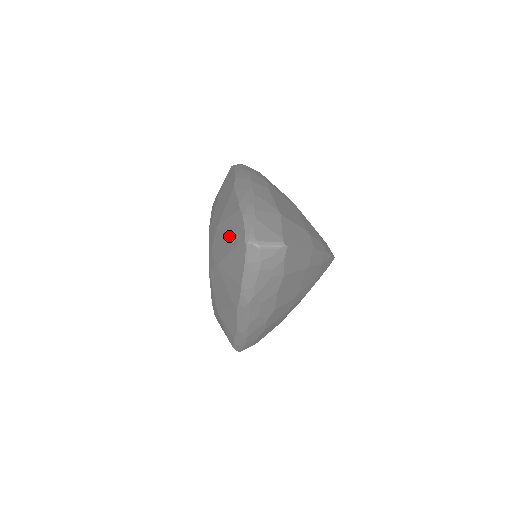
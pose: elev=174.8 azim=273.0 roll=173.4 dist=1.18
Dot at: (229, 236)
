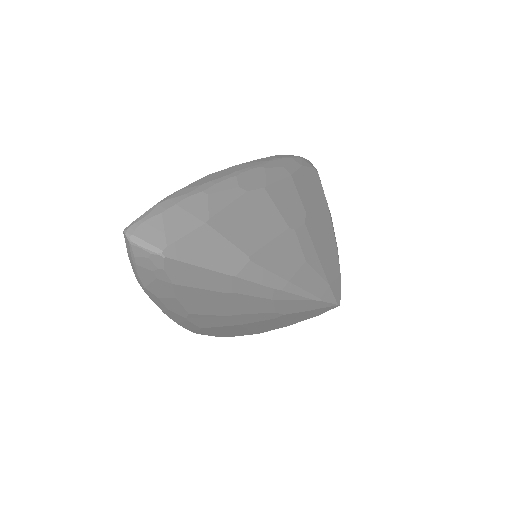
Dot at: occluded
